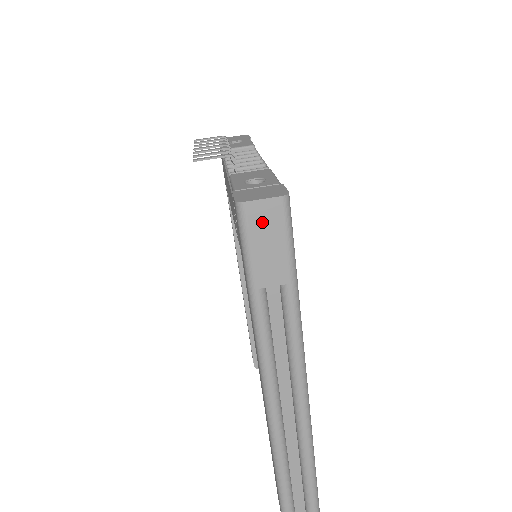
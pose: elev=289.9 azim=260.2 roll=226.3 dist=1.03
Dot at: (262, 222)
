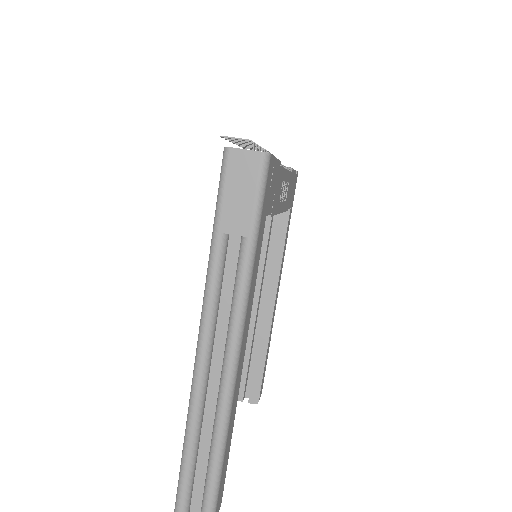
Dot at: (240, 170)
